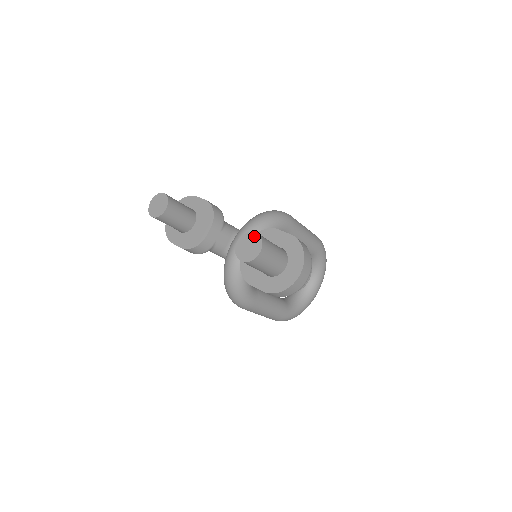
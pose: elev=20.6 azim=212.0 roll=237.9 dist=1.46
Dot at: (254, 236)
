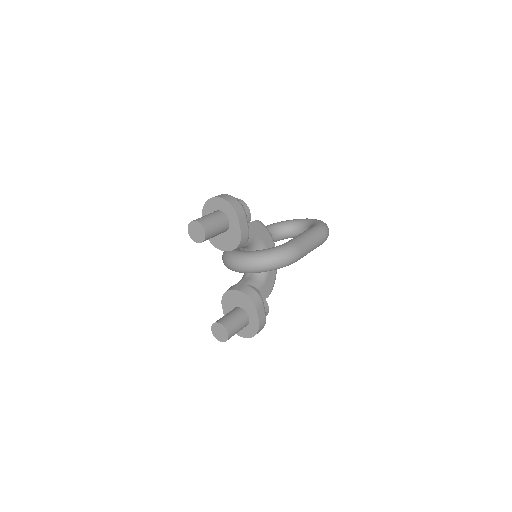
Dot at: (226, 334)
